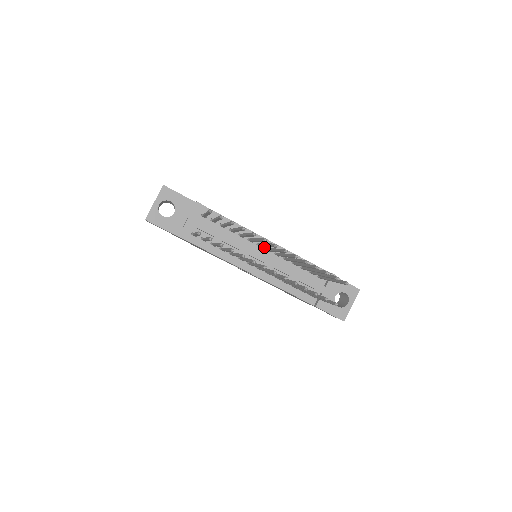
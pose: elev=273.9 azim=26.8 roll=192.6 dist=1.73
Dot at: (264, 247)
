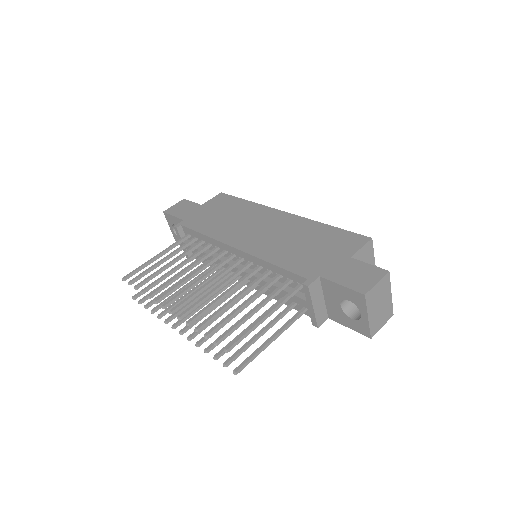
Dot at: (238, 257)
